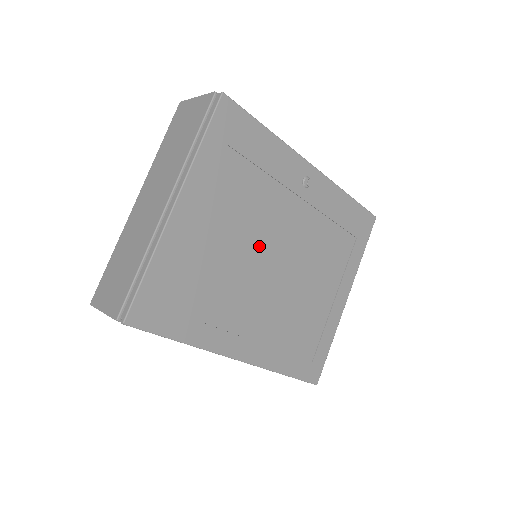
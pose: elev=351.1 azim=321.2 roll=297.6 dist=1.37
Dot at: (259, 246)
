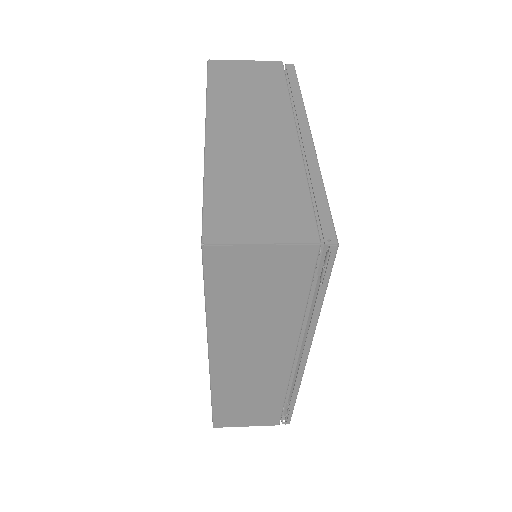
Dot at: occluded
